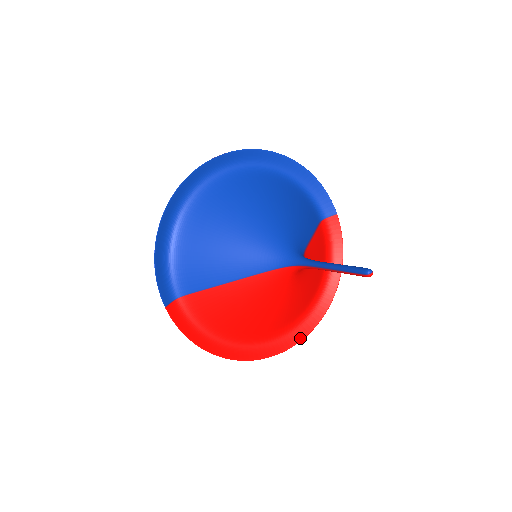
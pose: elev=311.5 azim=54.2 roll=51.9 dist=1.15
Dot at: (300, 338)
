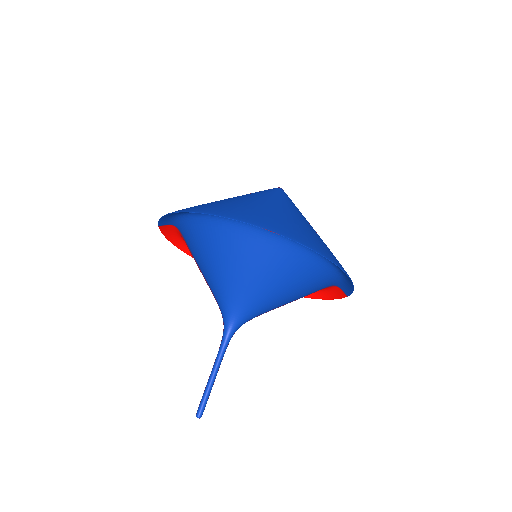
Dot at: occluded
